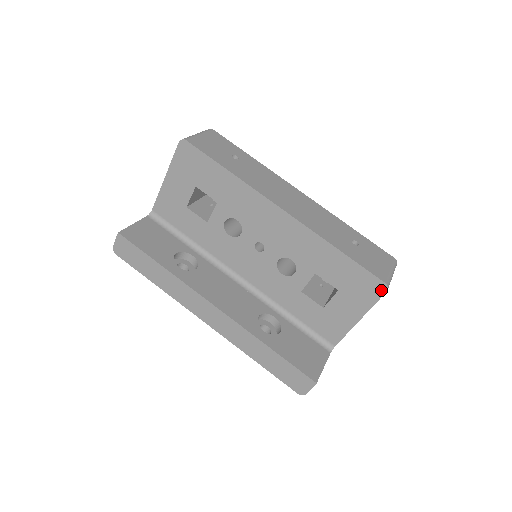
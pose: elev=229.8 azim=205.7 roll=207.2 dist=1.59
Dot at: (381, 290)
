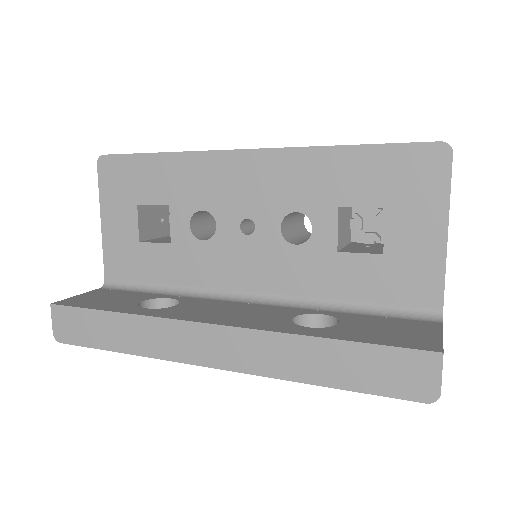
Dot at: (443, 157)
